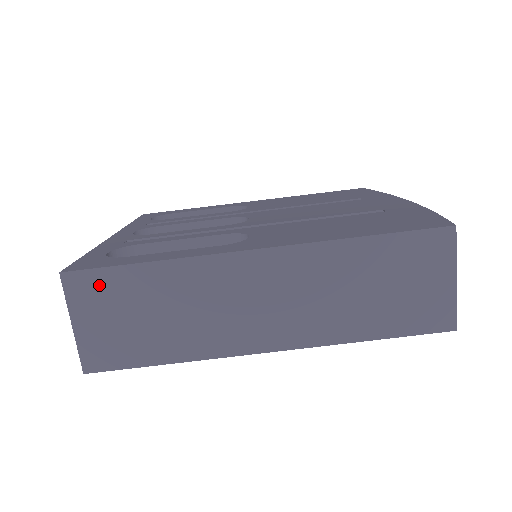
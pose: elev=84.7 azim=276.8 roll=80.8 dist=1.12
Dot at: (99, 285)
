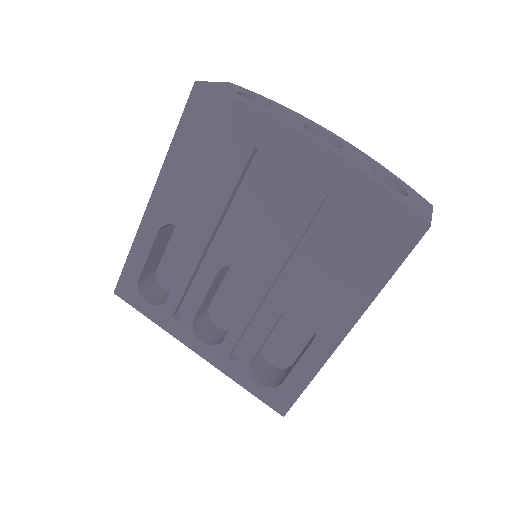
Dot at: occluded
